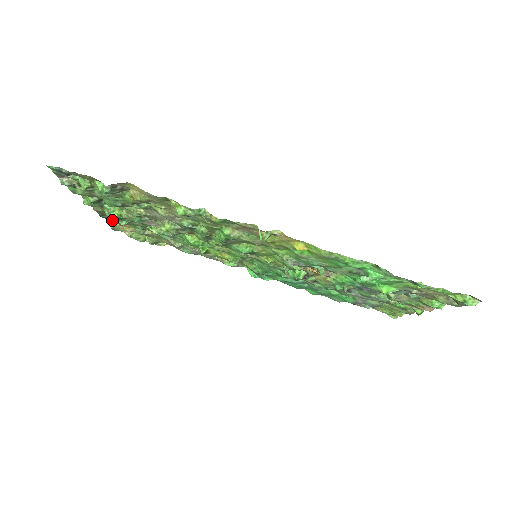
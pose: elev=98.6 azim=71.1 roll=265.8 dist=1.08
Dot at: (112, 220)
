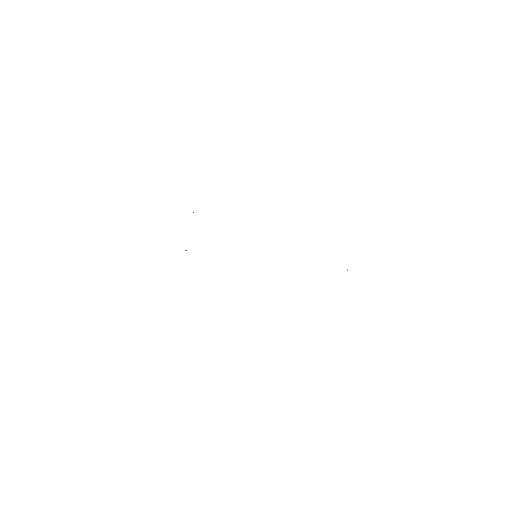
Dot at: occluded
